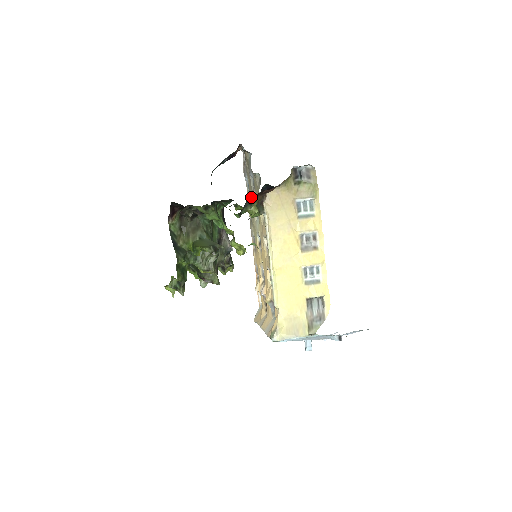
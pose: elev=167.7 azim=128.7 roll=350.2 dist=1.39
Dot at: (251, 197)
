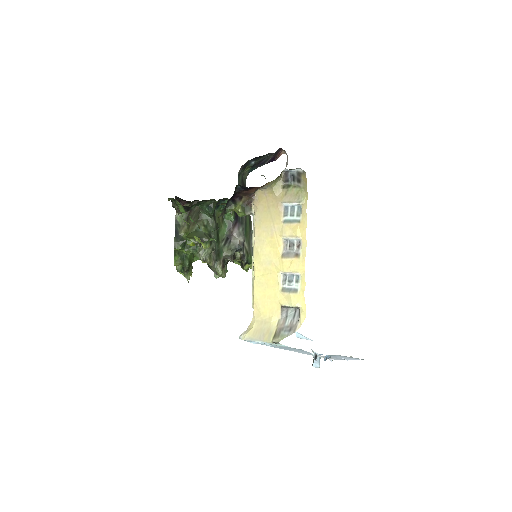
Dot at: occluded
